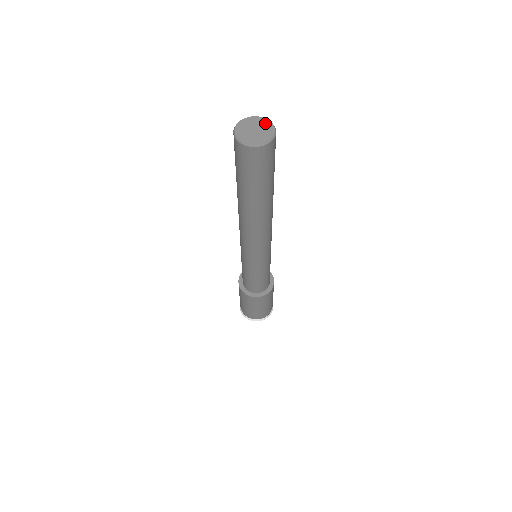
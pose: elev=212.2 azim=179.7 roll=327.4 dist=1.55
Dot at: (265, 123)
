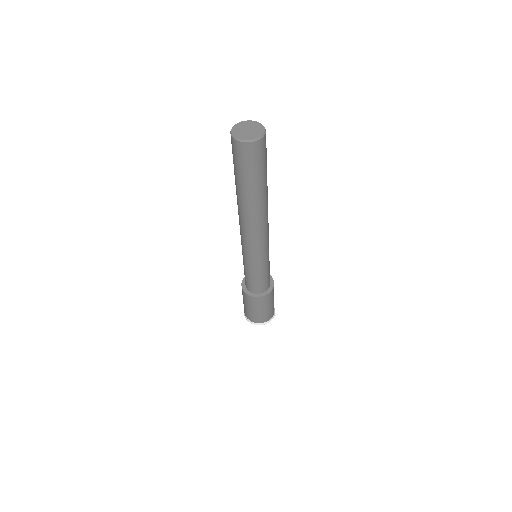
Dot at: (258, 126)
